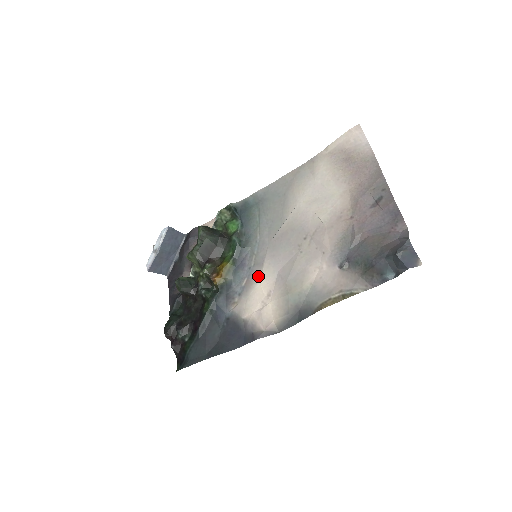
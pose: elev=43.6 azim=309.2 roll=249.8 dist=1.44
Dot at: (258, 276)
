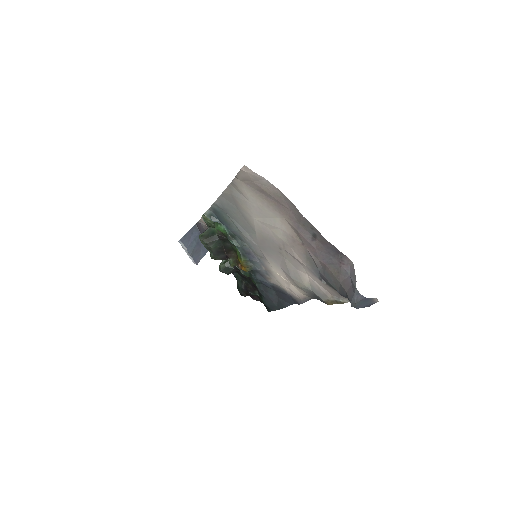
Dot at: (269, 266)
